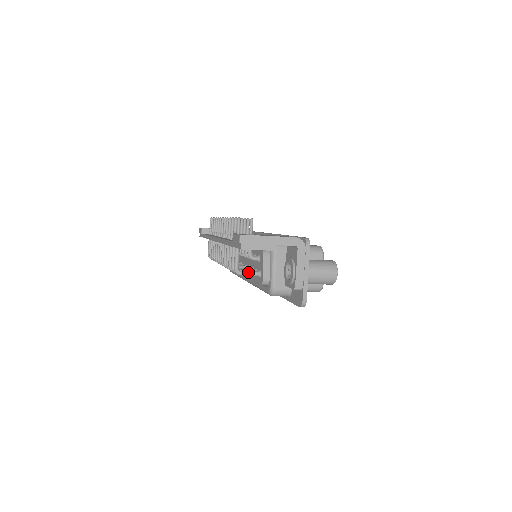
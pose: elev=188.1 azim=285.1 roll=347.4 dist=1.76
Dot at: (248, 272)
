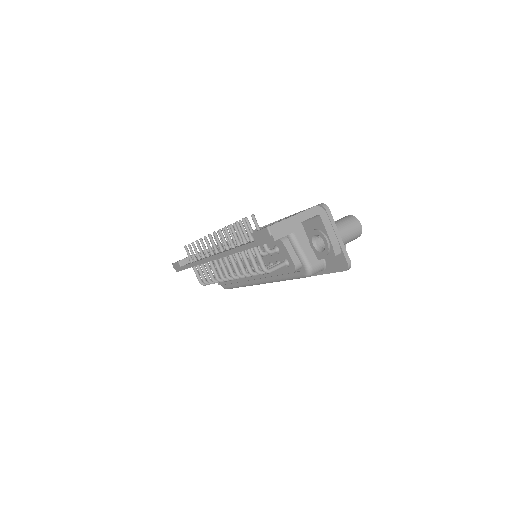
Dot at: (276, 266)
